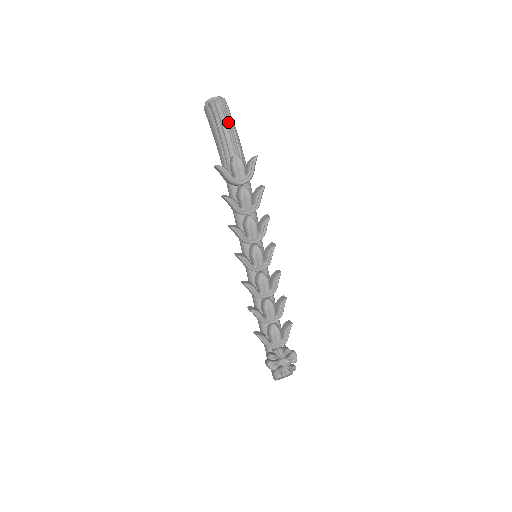
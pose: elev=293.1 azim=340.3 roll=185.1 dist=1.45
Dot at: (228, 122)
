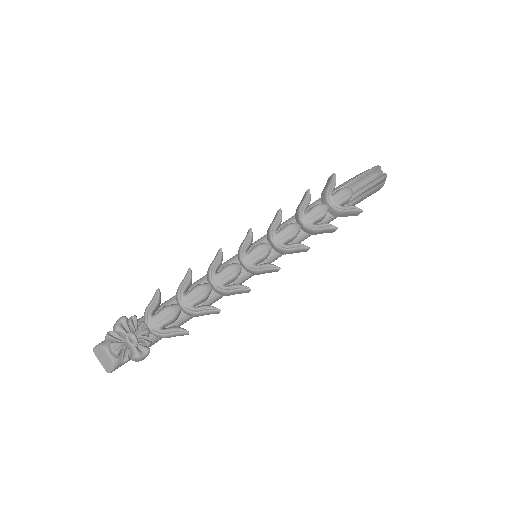
Dot at: (374, 180)
